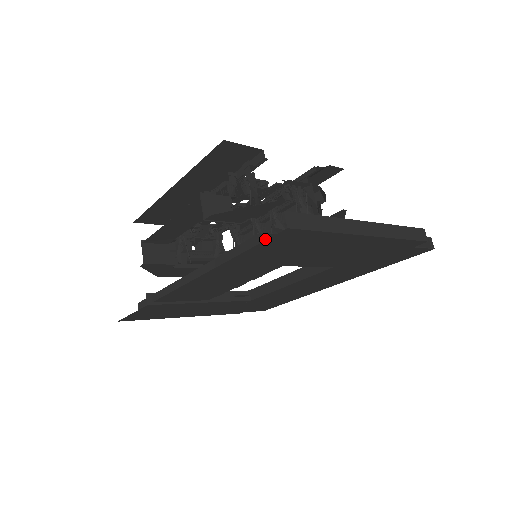
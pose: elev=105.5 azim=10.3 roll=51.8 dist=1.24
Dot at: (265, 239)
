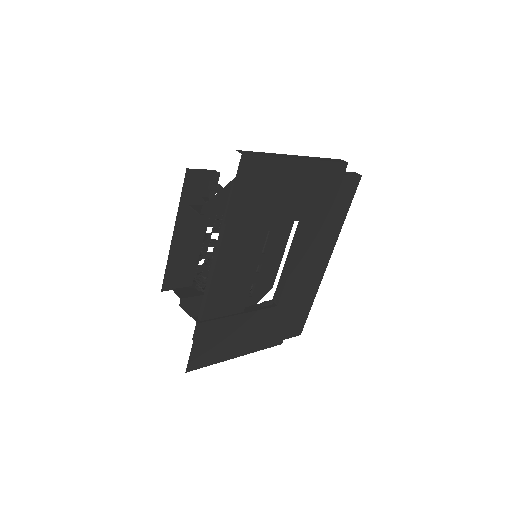
Dot at: (238, 183)
